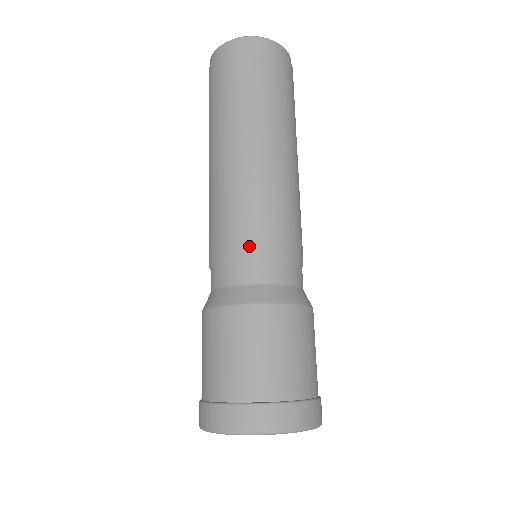
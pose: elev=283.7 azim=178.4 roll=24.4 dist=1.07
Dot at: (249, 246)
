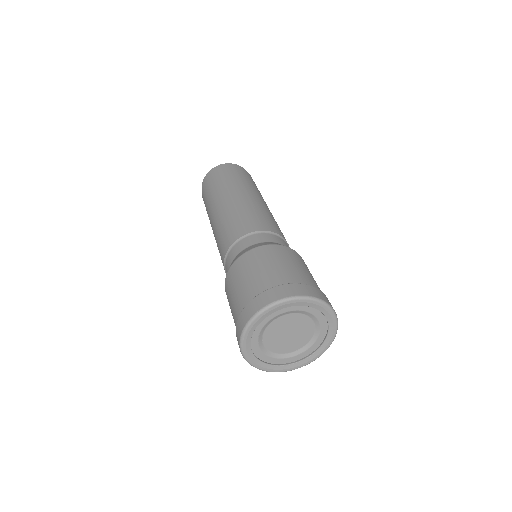
Dot at: (281, 234)
